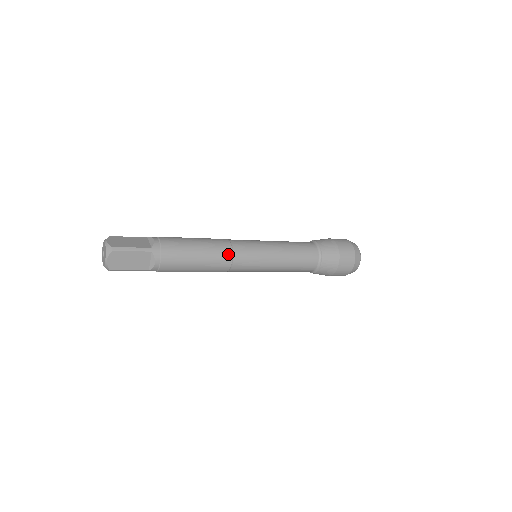
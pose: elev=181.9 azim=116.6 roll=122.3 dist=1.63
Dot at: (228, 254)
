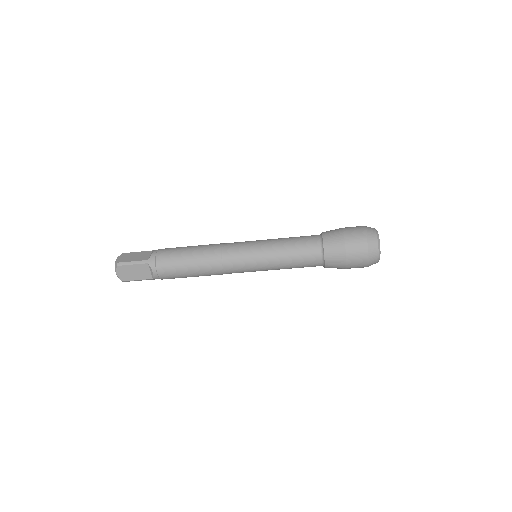
Dot at: (217, 258)
